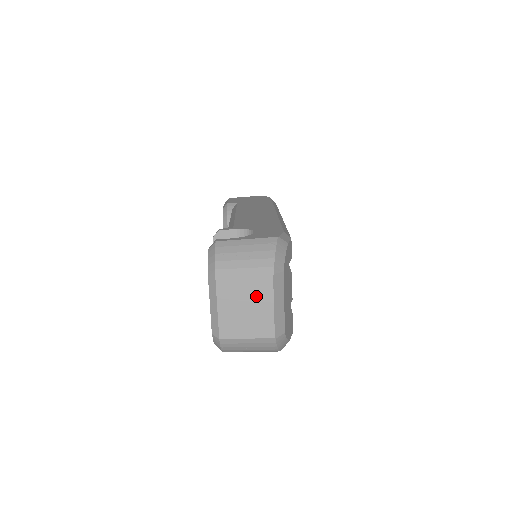
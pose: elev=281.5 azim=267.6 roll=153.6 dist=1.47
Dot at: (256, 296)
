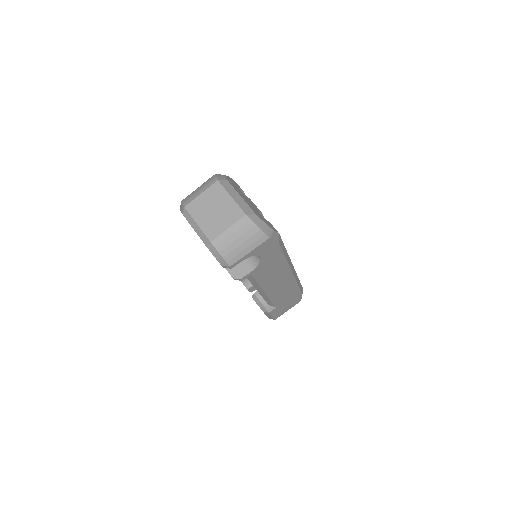
Dot at: (216, 199)
